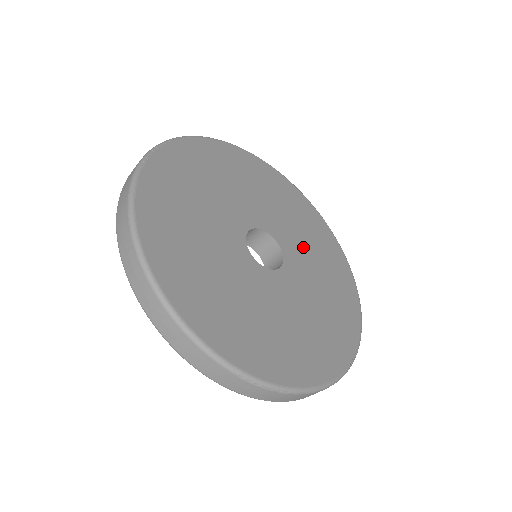
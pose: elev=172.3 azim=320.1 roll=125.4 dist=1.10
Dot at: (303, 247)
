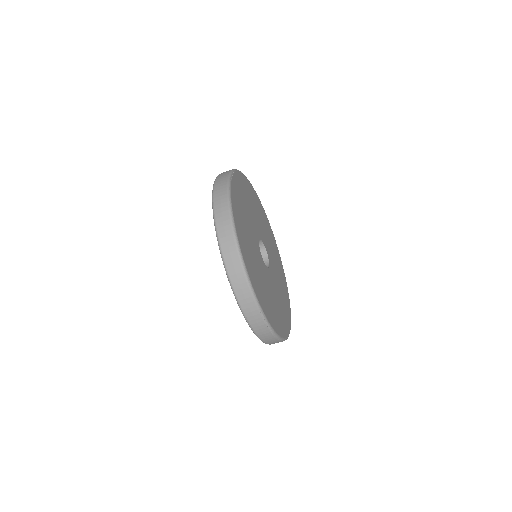
Dot at: (274, 262)
